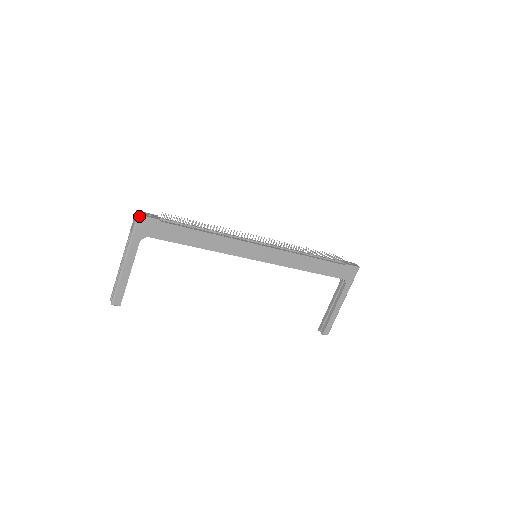
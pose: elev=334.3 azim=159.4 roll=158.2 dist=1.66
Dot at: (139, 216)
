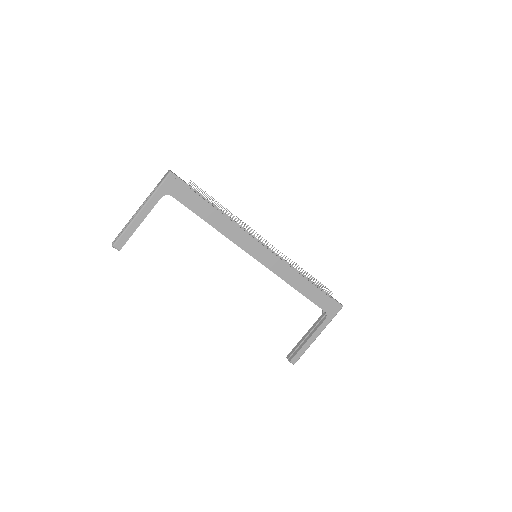
Dot at: (171, 173)
